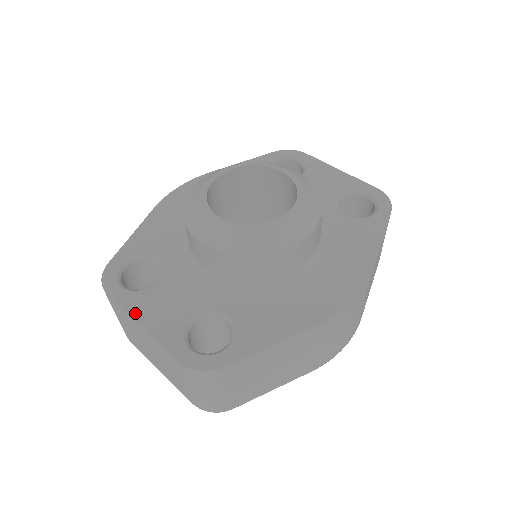
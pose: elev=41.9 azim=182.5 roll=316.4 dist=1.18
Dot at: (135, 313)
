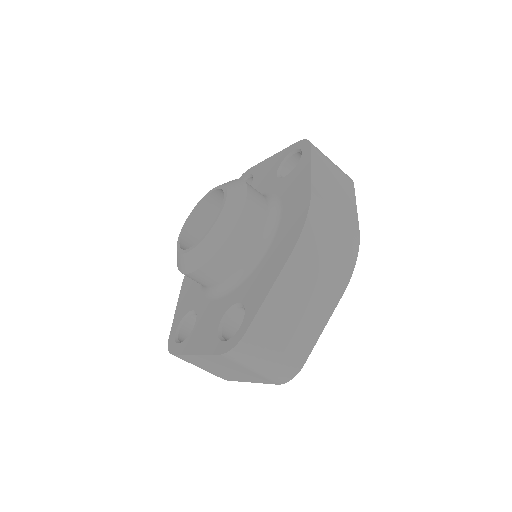
Dot at: (190, 350)
